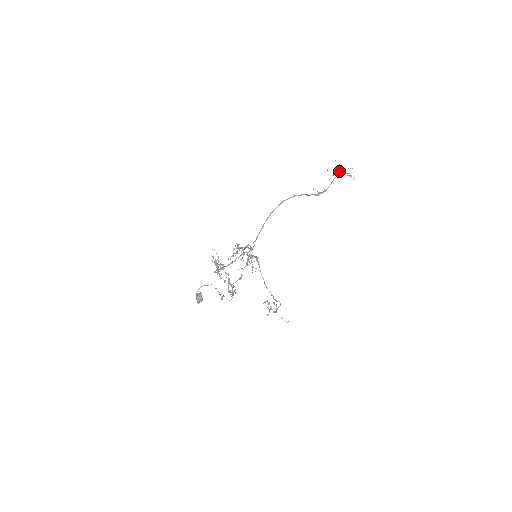
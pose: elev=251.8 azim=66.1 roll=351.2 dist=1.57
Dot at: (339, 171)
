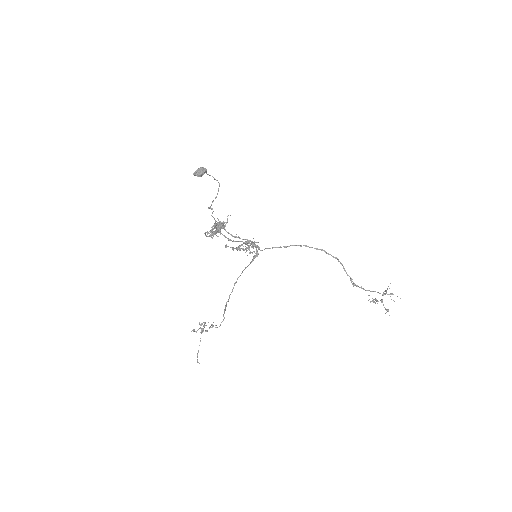
Dot at: (383, 295)
